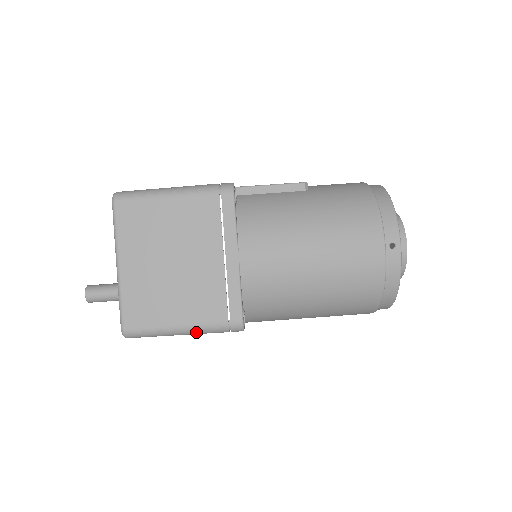
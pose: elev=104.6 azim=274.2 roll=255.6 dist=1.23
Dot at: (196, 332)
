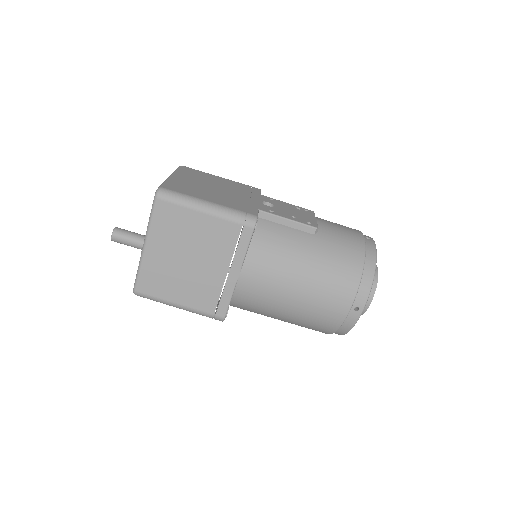
Dot at: occluded
